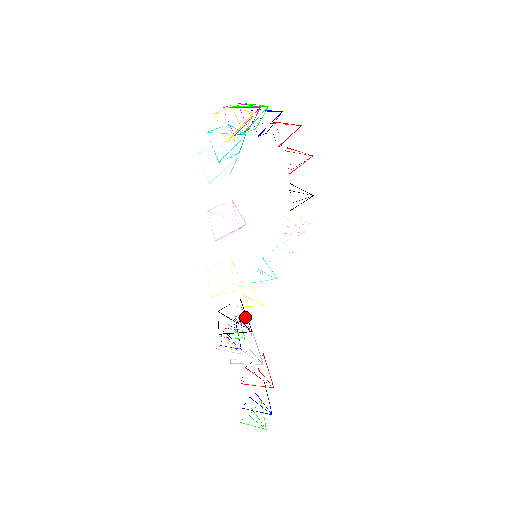
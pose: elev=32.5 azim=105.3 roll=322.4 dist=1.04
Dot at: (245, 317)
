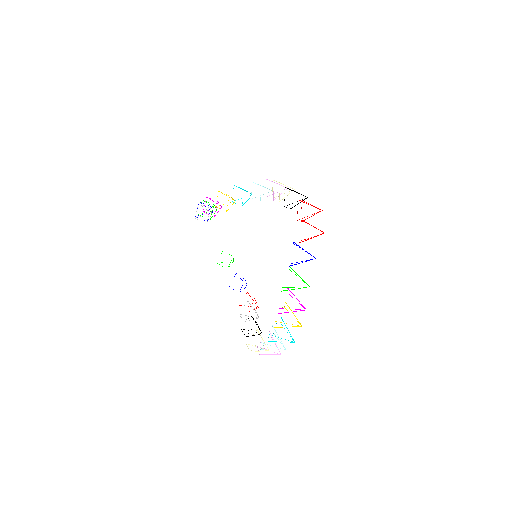
Dot at: occluded
